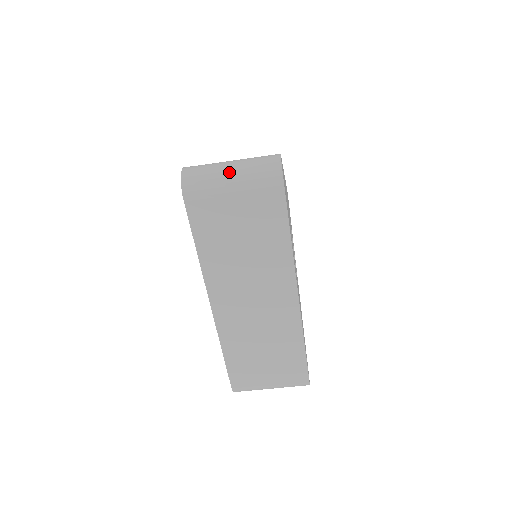
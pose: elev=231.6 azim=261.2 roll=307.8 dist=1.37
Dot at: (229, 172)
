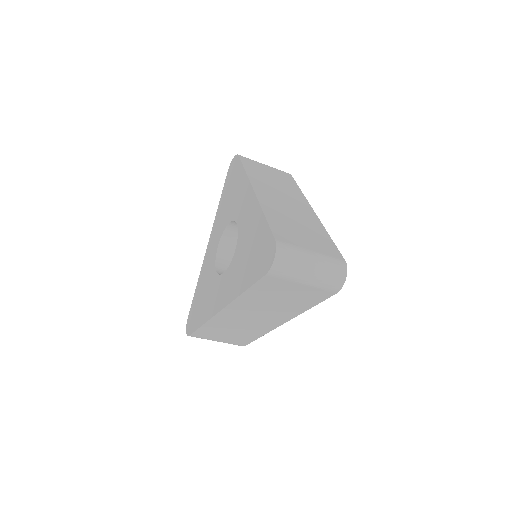
Dot at: (310, 271)
